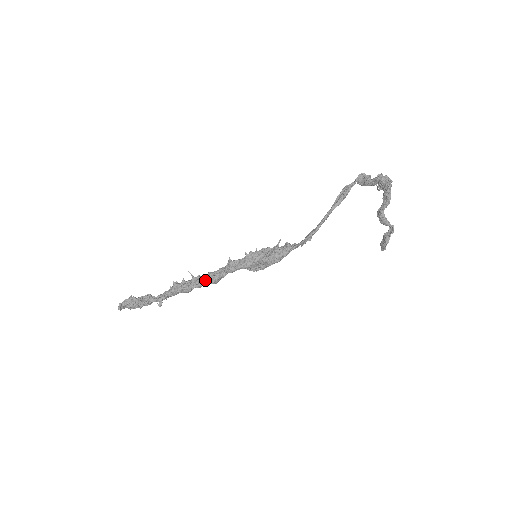
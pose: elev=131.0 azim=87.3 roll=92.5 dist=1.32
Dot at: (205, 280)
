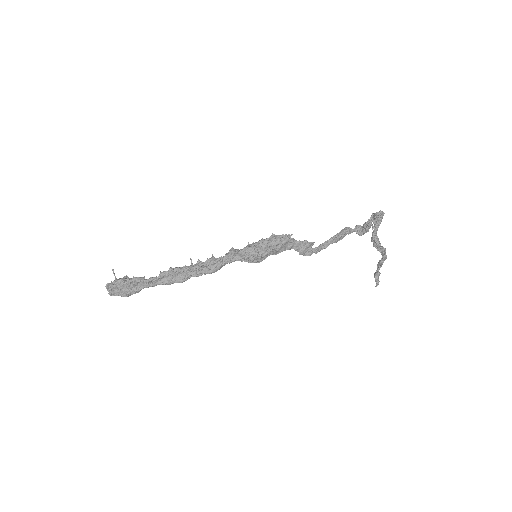
Dot at: (202, 263)
